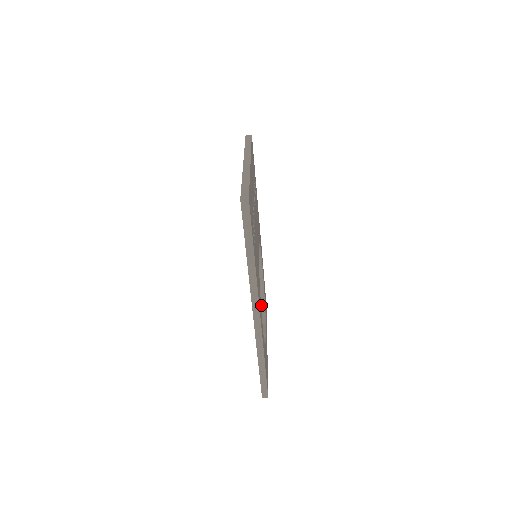
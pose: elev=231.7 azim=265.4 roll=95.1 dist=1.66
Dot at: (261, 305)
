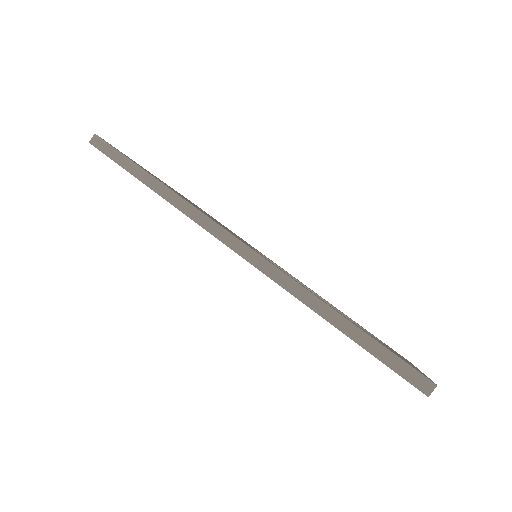
Dot at: occluded
